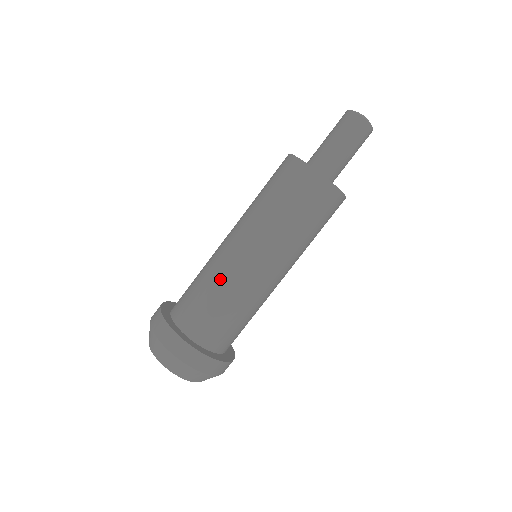
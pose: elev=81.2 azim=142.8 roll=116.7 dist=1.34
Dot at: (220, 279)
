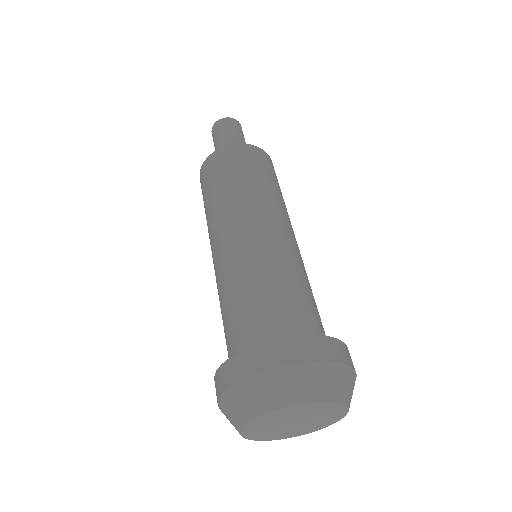
Dot at: (229, 279)
